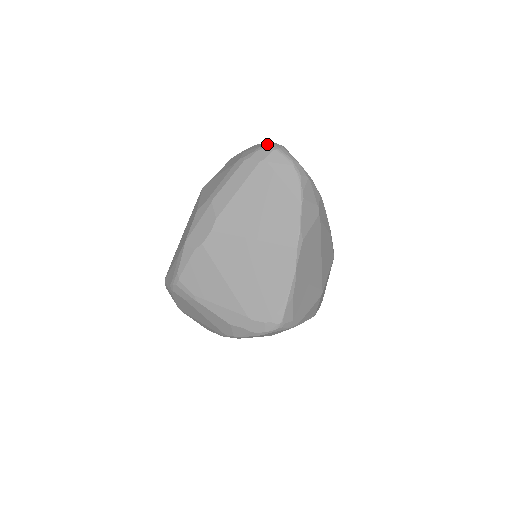
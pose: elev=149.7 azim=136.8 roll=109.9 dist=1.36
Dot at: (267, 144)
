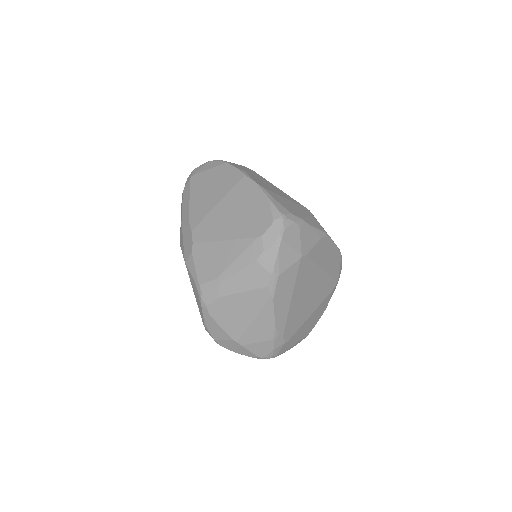
Dot at: occluded
